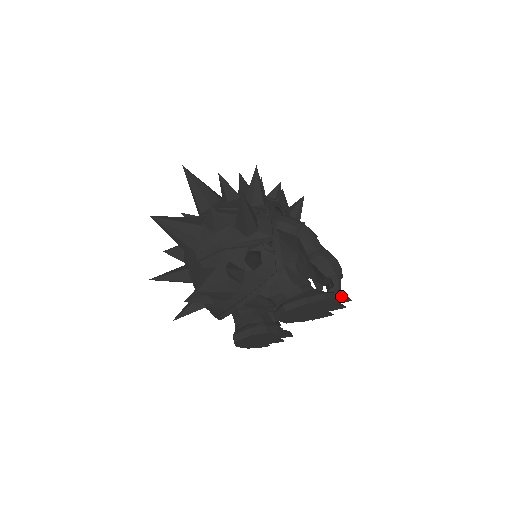
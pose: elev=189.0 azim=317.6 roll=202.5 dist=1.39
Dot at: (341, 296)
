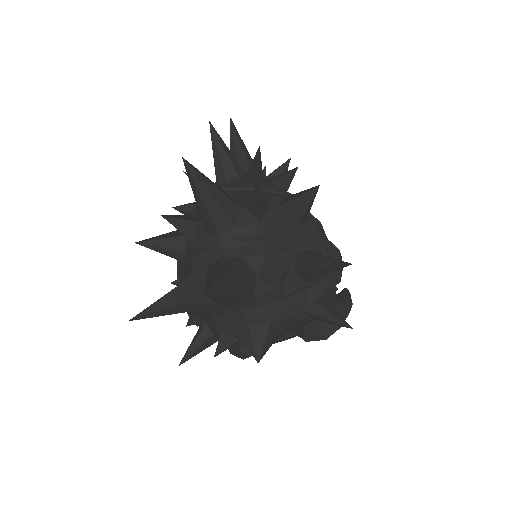
Dot at: (349, 295)
